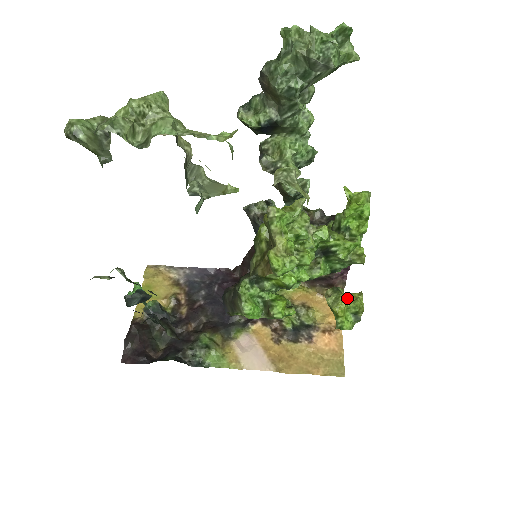
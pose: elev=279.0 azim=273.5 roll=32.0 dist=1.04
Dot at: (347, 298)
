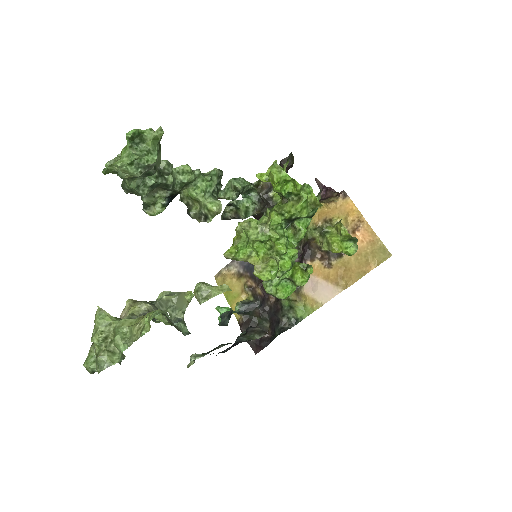
Dot at: (336, 232)
